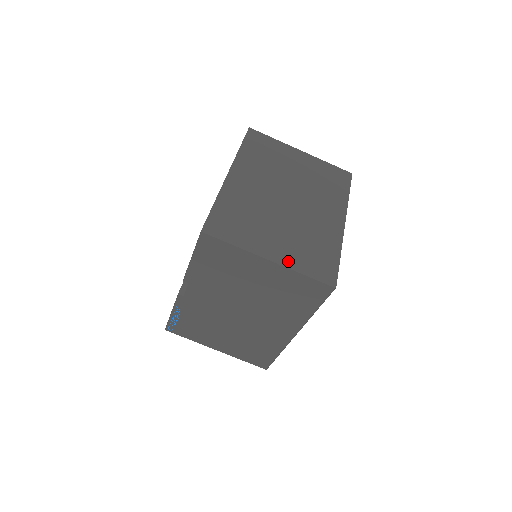
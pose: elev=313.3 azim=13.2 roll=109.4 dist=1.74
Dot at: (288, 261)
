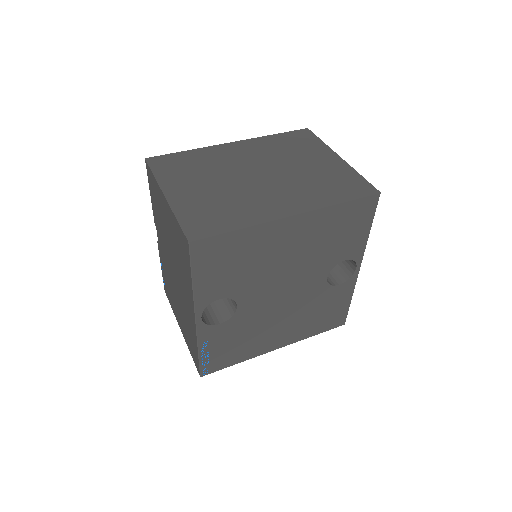
Dot at: (179, 204)
